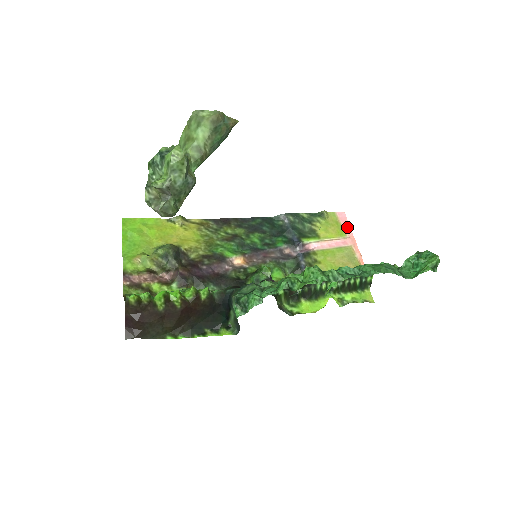
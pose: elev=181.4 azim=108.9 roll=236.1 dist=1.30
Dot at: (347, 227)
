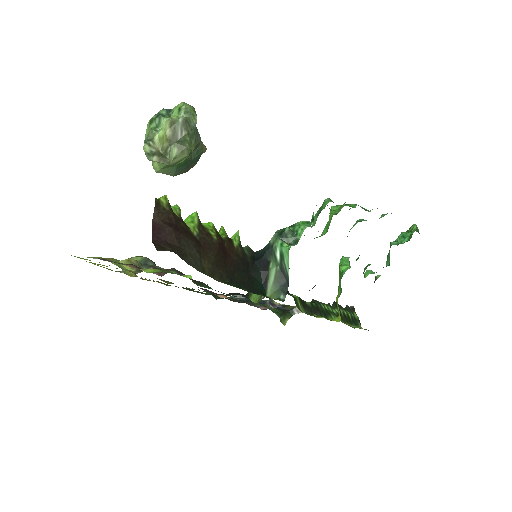
Dot at: occluded
